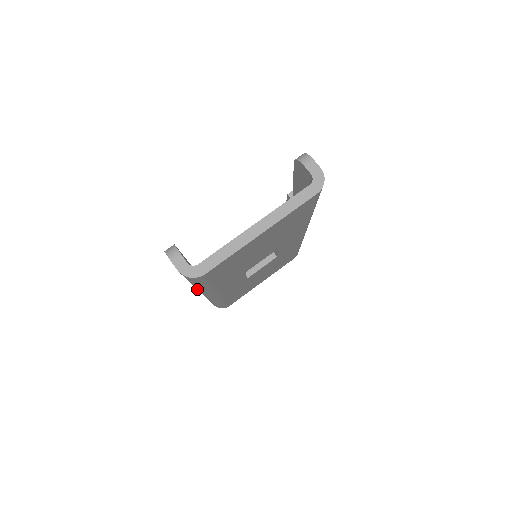
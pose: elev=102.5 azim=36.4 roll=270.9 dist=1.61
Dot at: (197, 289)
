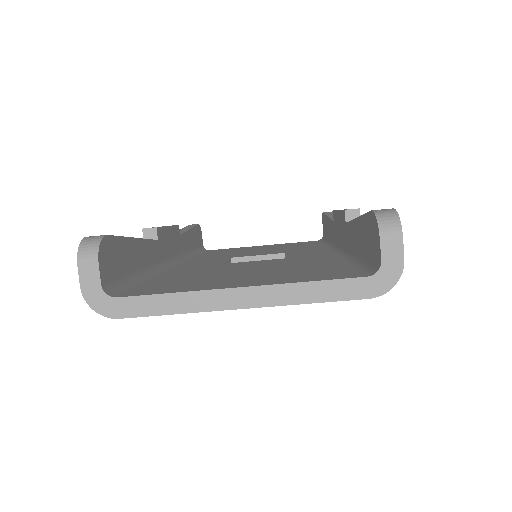
Dot at: occluded
